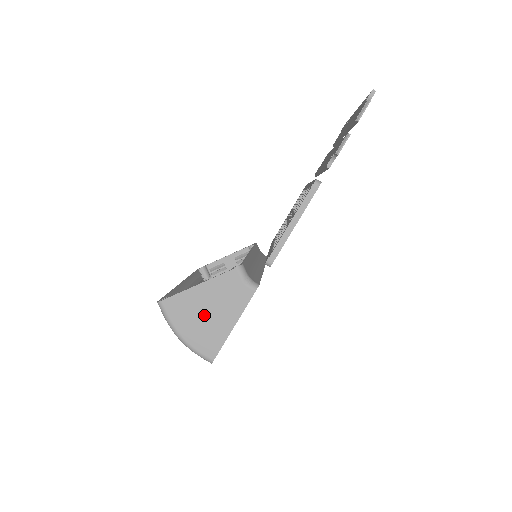
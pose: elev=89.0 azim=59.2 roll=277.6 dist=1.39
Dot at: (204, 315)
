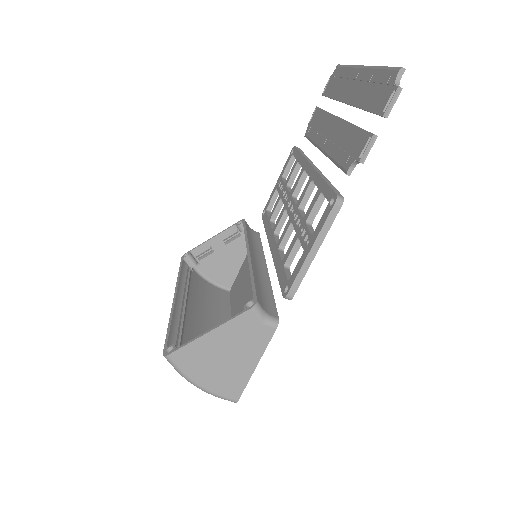
Dot at: (221, 361)
